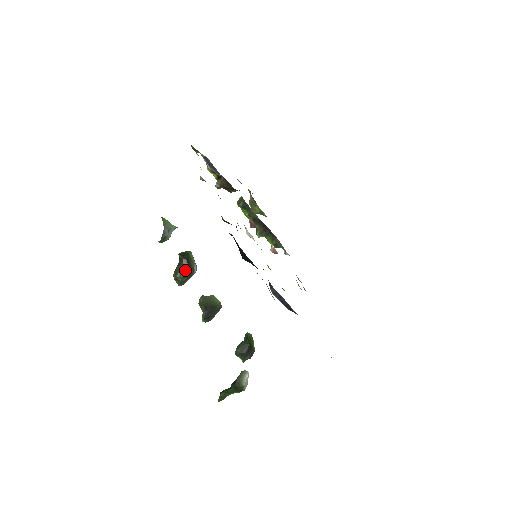
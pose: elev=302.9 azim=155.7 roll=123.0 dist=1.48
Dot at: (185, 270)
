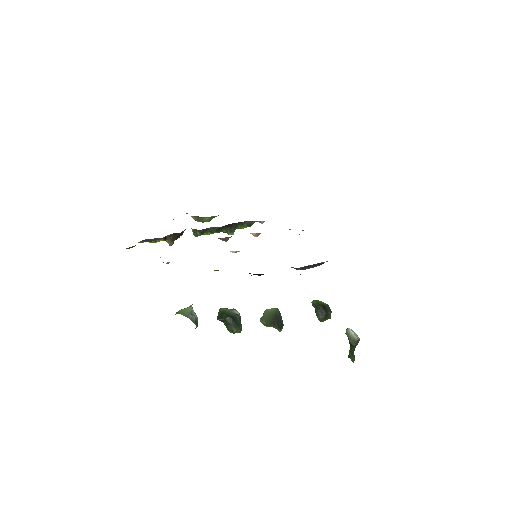
Dot at: (234, 323)
